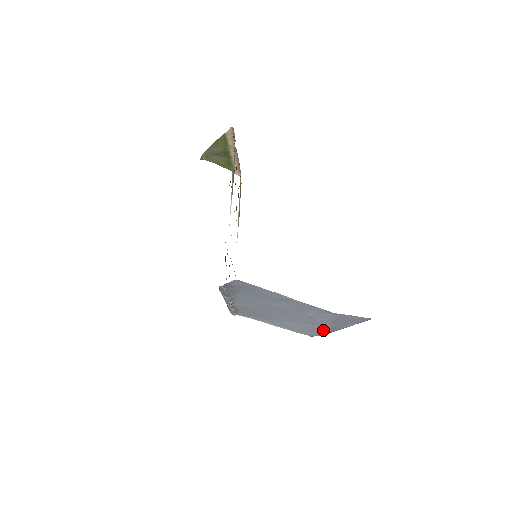
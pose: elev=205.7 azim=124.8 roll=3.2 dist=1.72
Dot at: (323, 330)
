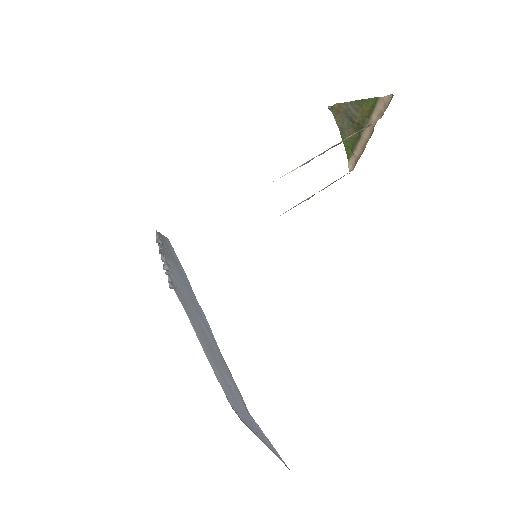
Dot at: occluded
